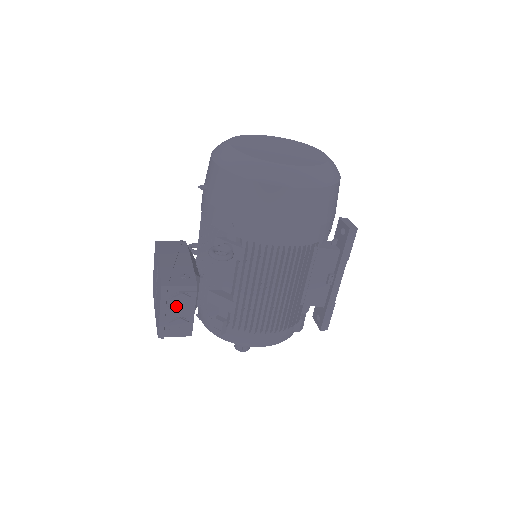
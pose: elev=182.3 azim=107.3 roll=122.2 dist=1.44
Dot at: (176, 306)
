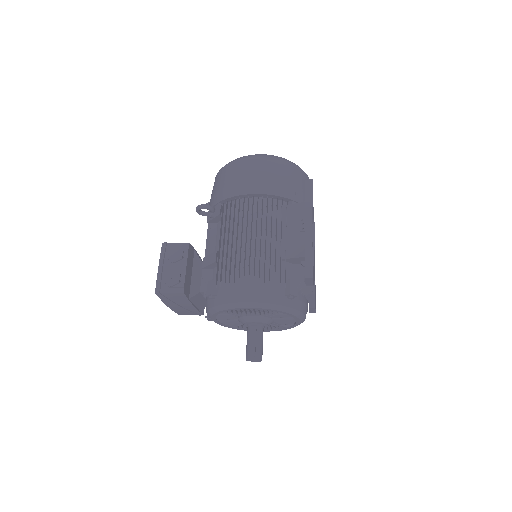
Dot at: (171, 258)
